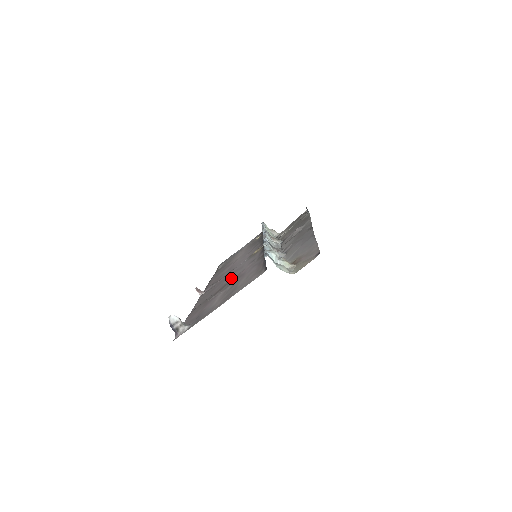
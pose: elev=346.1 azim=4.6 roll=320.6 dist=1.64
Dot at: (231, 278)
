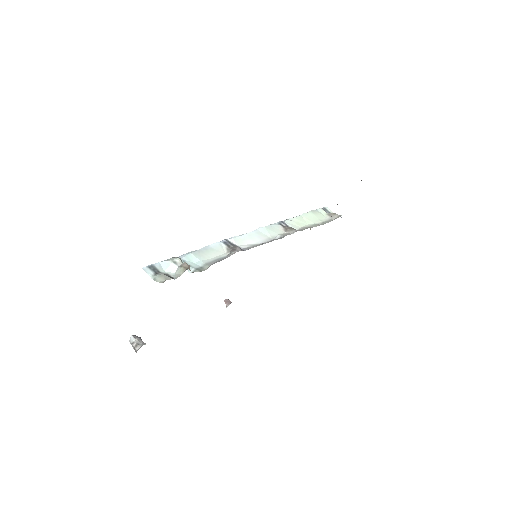
Dot at: occluded
